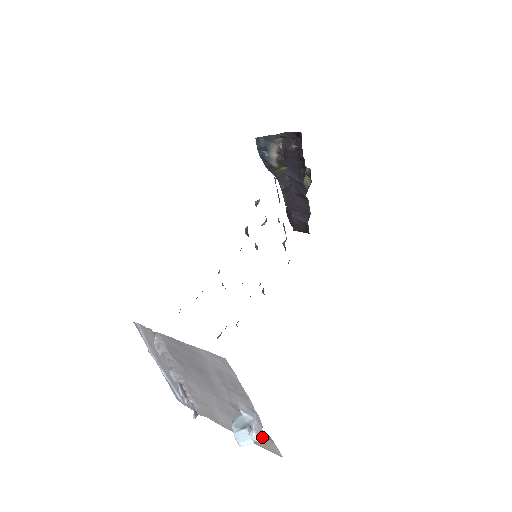
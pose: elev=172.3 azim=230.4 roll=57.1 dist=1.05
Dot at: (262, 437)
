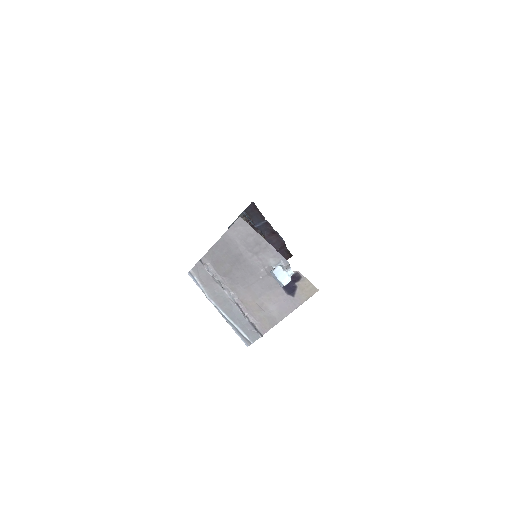
Dot at: (298, 284)
